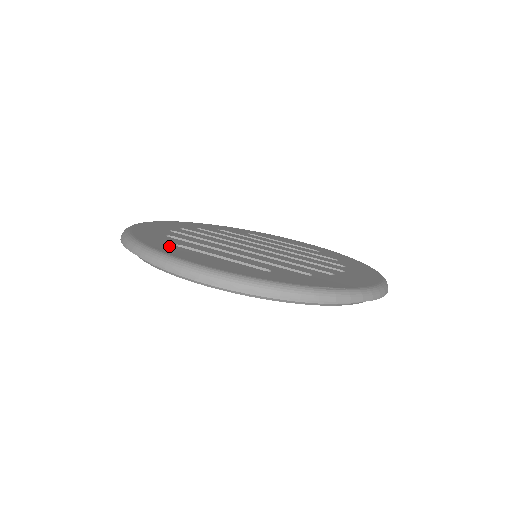
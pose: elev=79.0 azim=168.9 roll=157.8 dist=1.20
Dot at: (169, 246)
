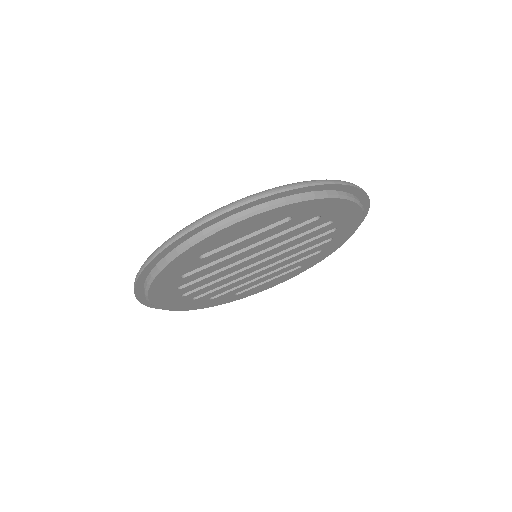
Dot at: occluded
